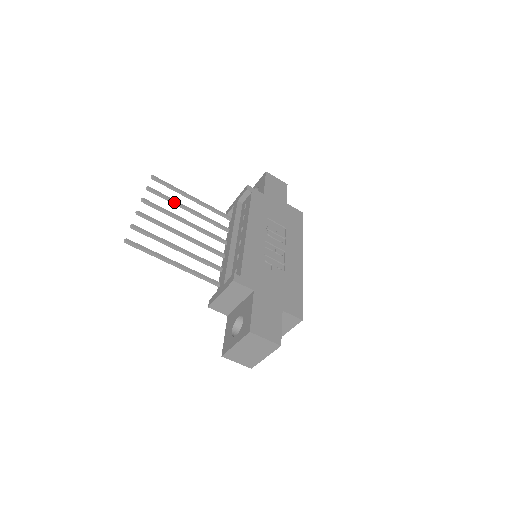
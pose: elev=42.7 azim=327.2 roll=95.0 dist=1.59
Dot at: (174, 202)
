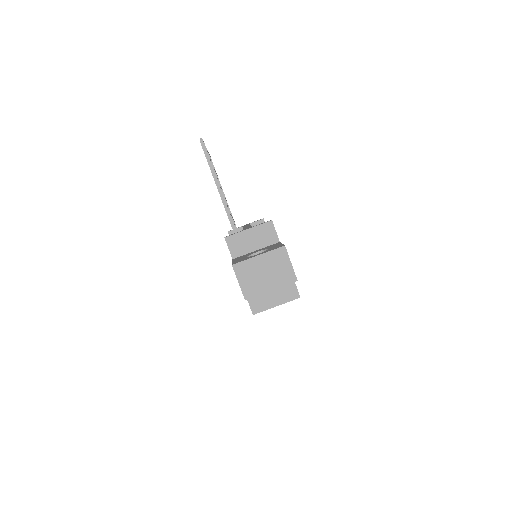
Dot at: (217, 176)
